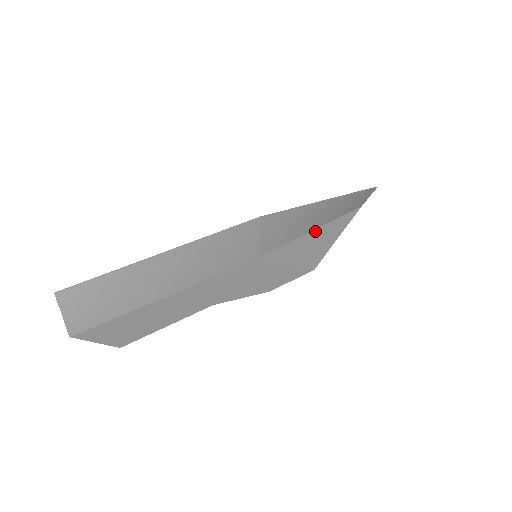
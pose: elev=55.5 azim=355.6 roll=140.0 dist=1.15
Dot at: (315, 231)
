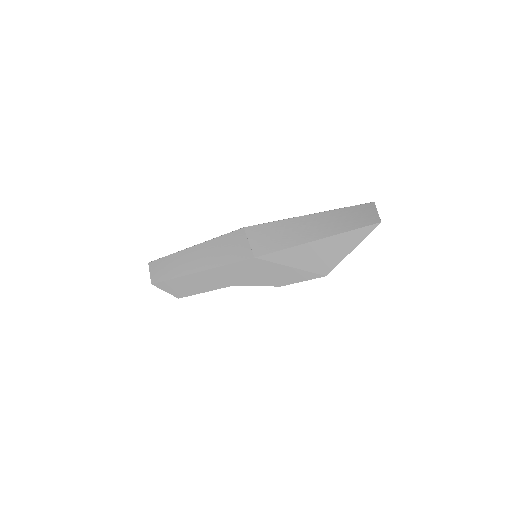
Dot at: (316, 242)
